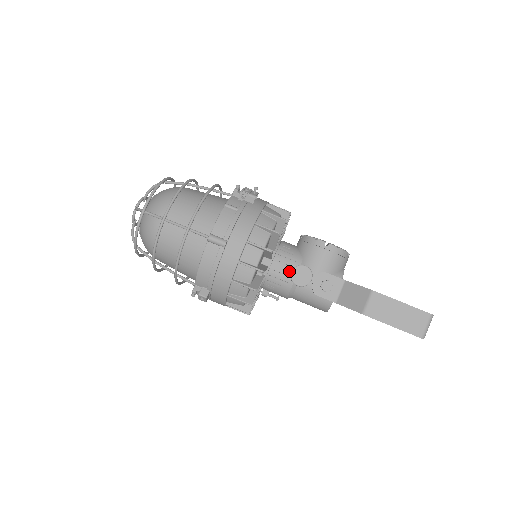
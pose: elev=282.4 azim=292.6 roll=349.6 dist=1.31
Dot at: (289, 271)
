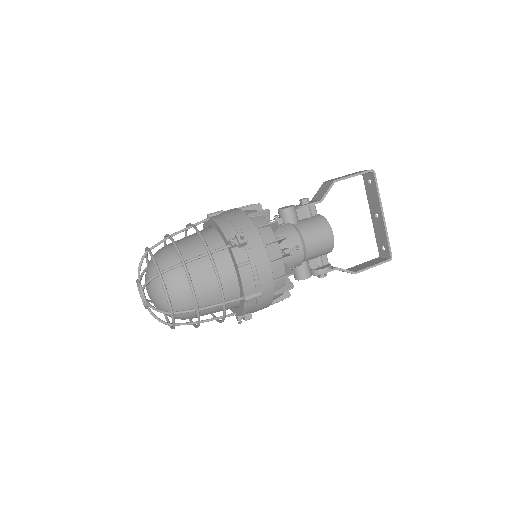
Dot at: (278, 217)
